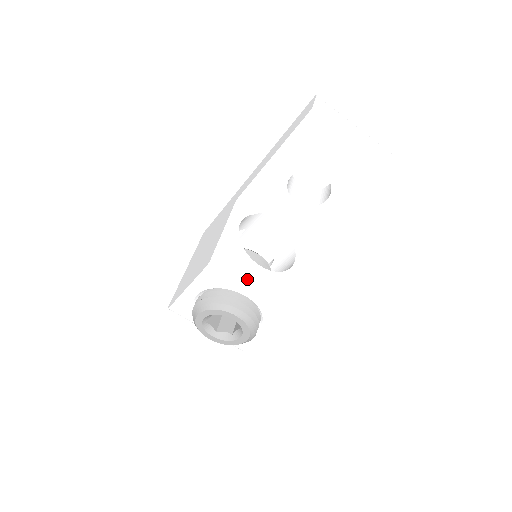
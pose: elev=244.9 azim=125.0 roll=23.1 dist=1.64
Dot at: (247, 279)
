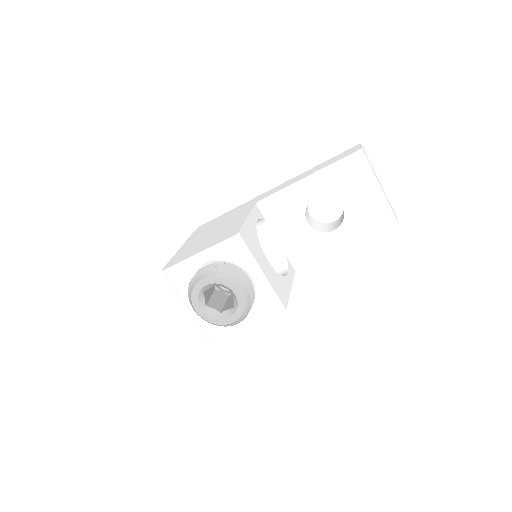
Dot at: (259, 263)
